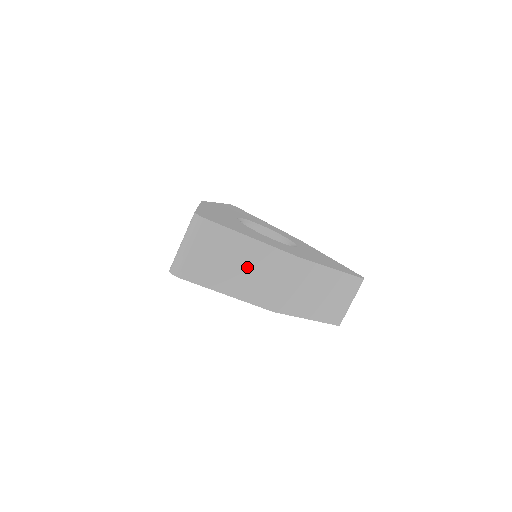
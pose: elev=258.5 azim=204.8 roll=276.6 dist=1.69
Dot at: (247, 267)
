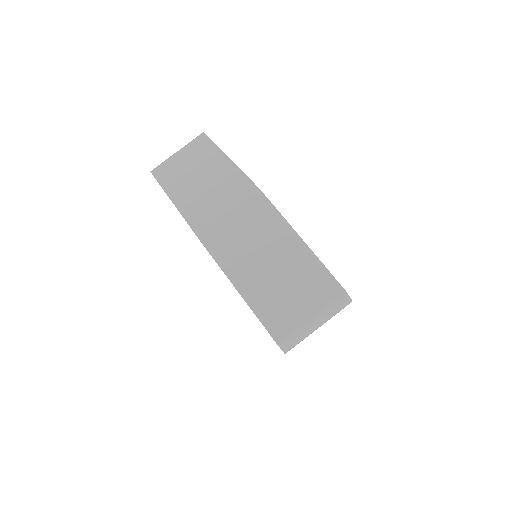
Dot at: (207, 182)
